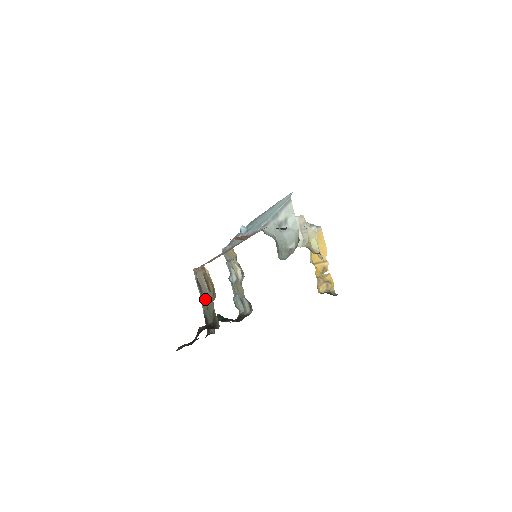
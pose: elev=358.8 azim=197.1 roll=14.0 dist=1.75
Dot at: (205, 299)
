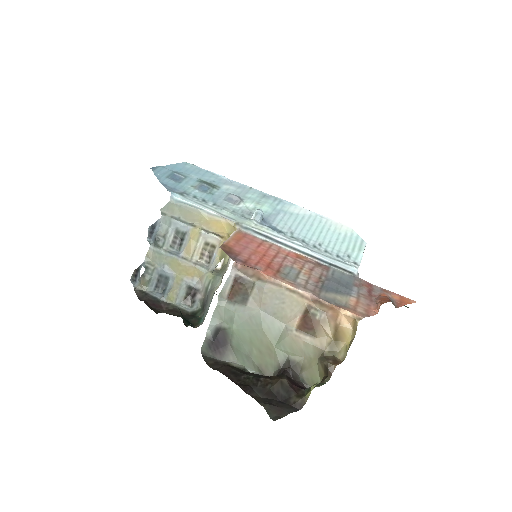
Dot at: (266, 325)
